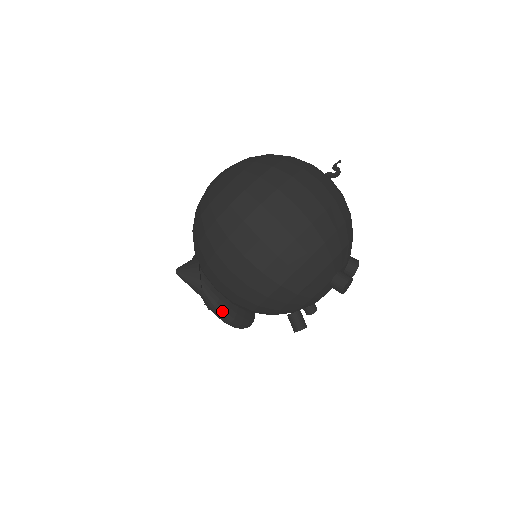
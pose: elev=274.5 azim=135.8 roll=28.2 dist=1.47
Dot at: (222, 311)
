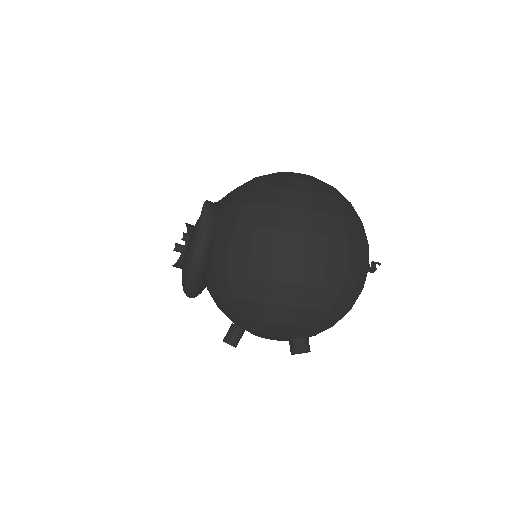
Dot at: (197, 268)
